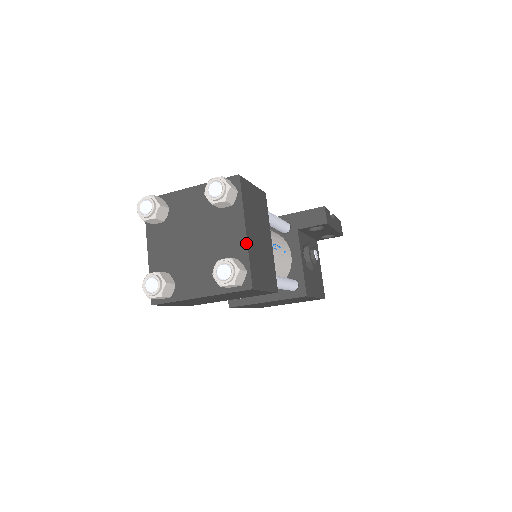
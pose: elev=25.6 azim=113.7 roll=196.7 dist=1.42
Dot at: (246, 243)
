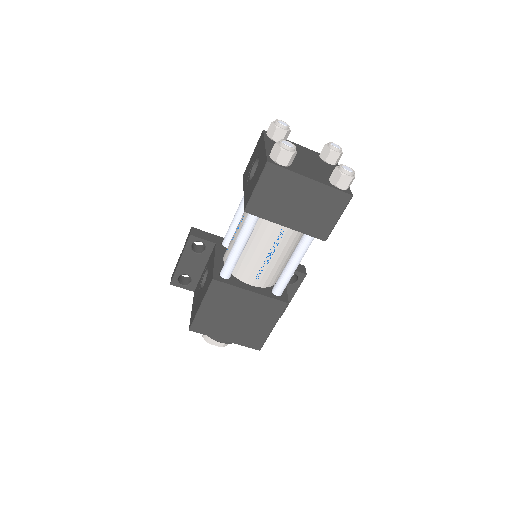
Dot at: occluded
